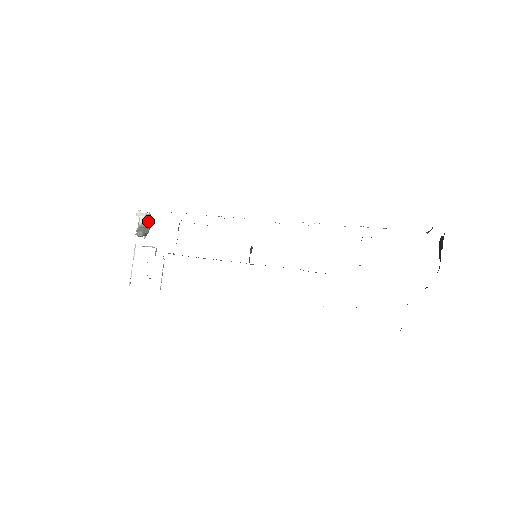
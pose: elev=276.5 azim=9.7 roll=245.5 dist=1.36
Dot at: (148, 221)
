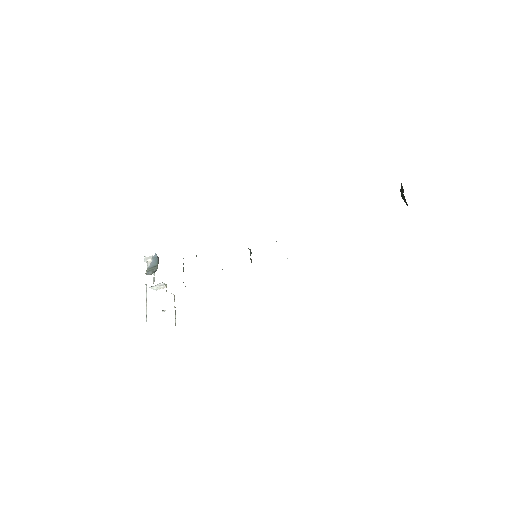
Dot at: (155, 261)
